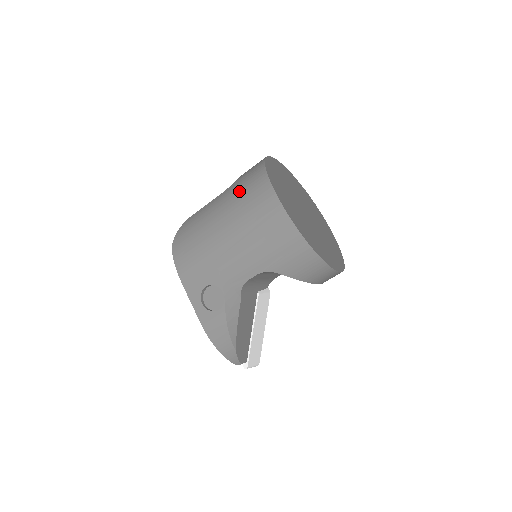
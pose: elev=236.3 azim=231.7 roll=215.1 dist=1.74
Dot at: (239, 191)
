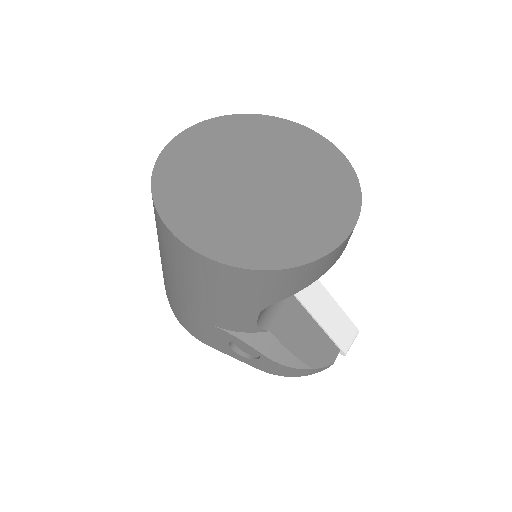
Dot at: (161, 245)
